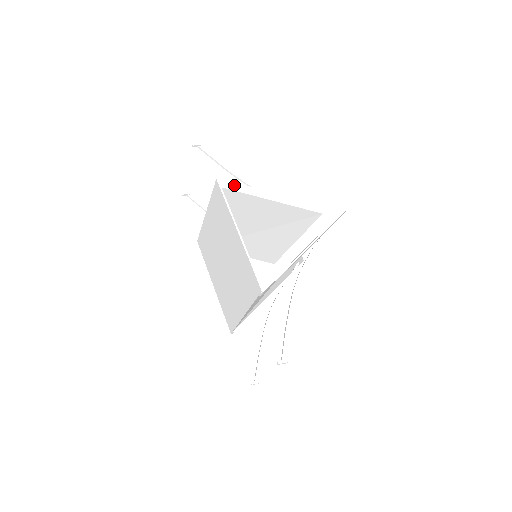
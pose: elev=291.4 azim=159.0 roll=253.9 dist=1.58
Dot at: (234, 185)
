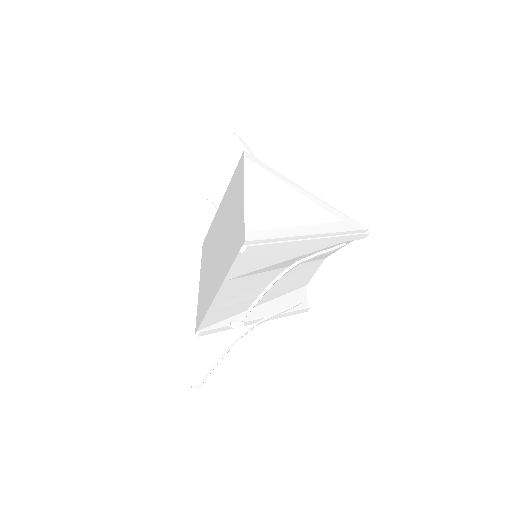
Dot at: (259, 162)
